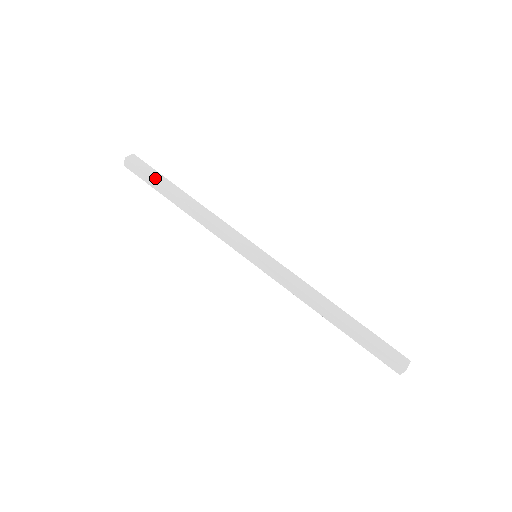
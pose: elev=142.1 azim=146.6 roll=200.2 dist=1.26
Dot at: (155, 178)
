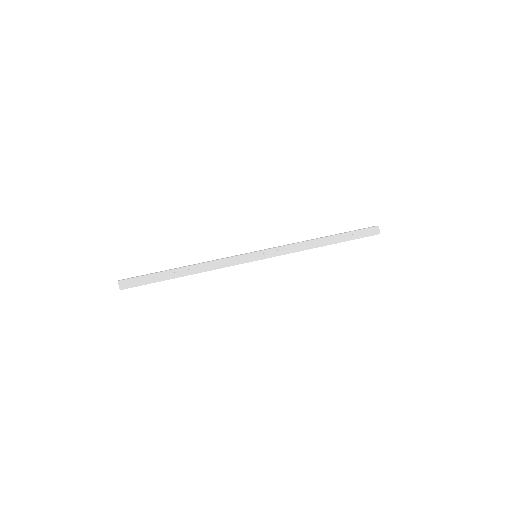
Dot at: (152, 274)
